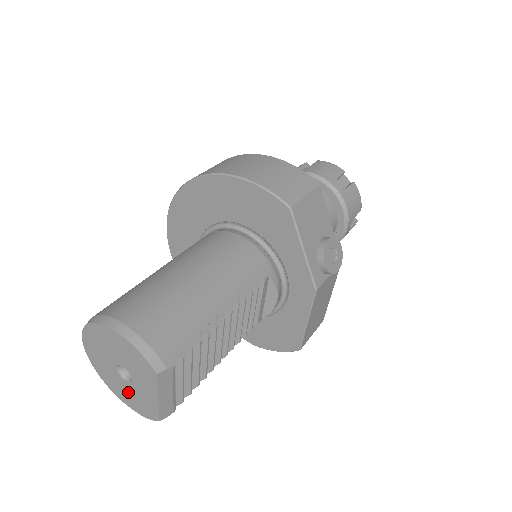
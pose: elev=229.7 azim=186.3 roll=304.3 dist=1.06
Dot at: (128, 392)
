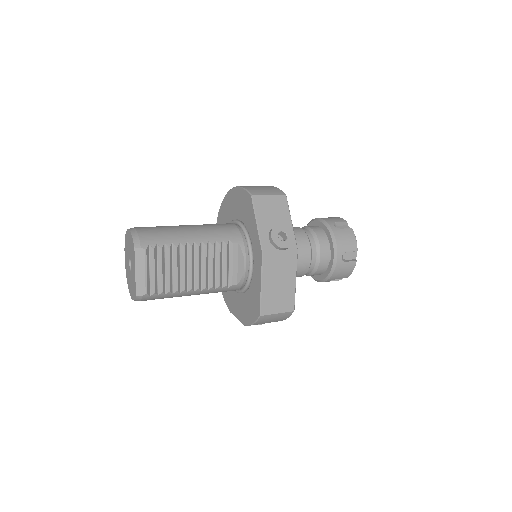
Dot at: (131, 282)
